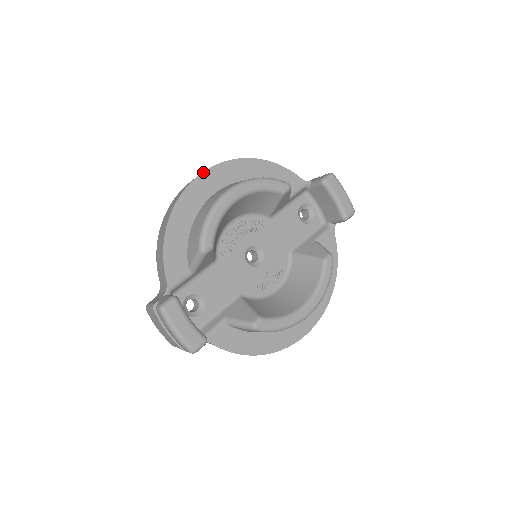
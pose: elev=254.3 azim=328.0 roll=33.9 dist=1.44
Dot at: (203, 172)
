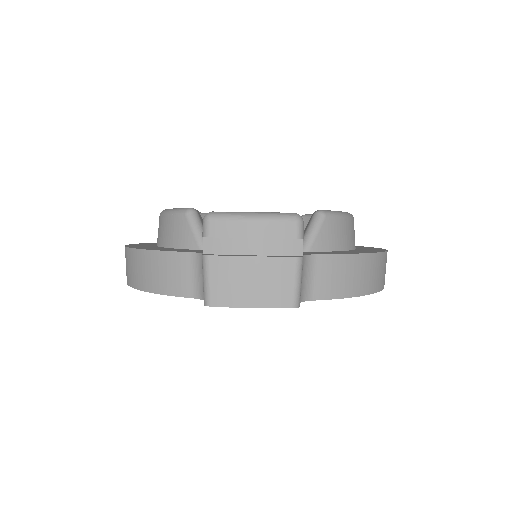
Dot at: occluded
